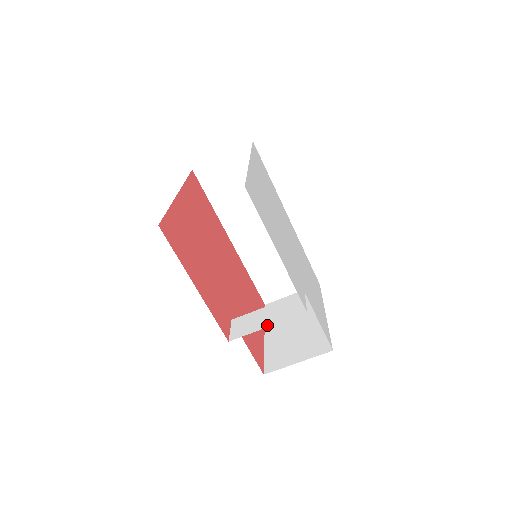
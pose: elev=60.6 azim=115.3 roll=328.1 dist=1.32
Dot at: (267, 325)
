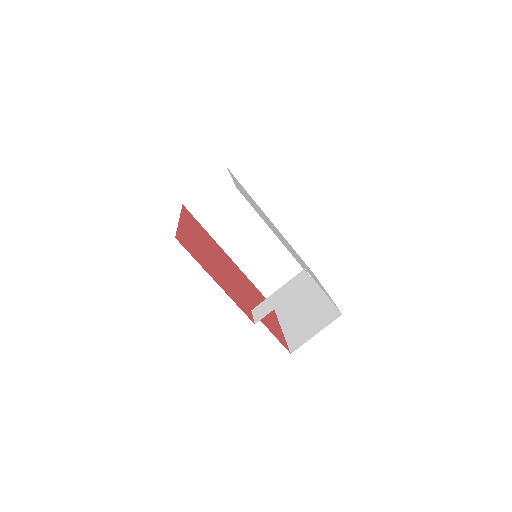
Dot at: (283, 301)
